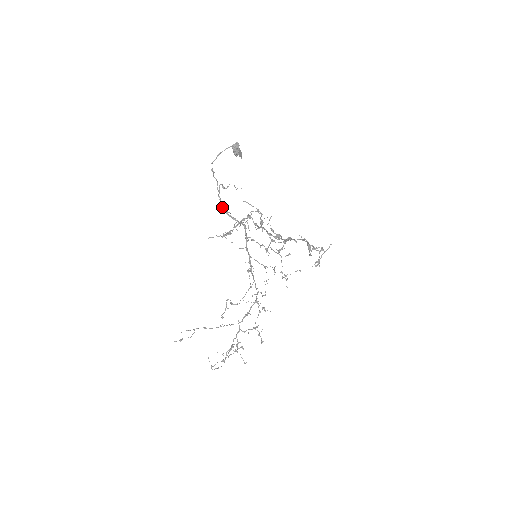
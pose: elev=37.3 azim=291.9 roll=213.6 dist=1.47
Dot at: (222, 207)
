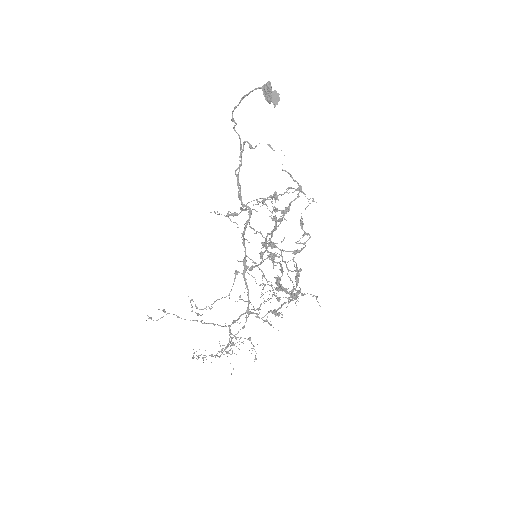
Dot at: (237, 175)
